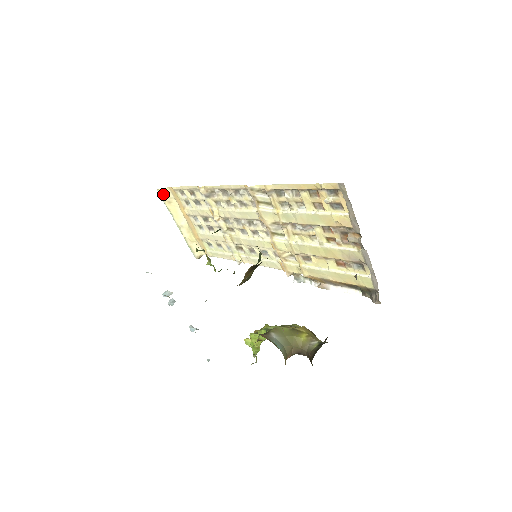
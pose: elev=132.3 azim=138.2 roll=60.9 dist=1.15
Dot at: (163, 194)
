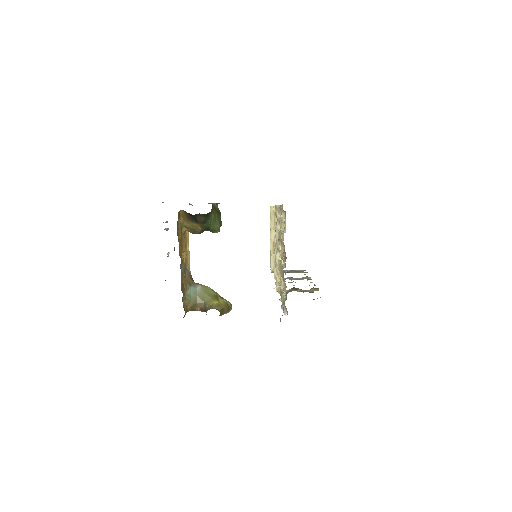
Dot at: (271, 210)
